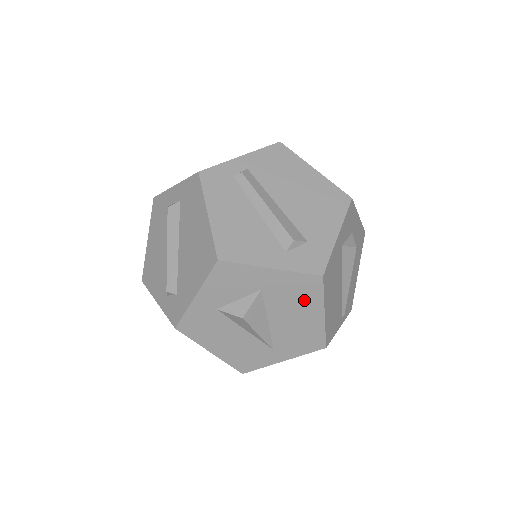
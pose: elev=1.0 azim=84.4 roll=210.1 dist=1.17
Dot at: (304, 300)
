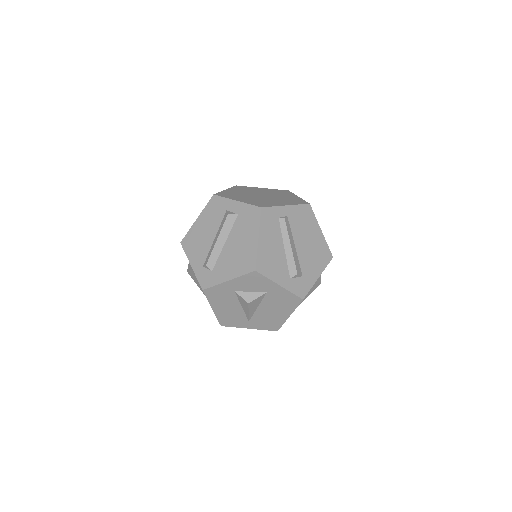
Dot at: (285, 306)
